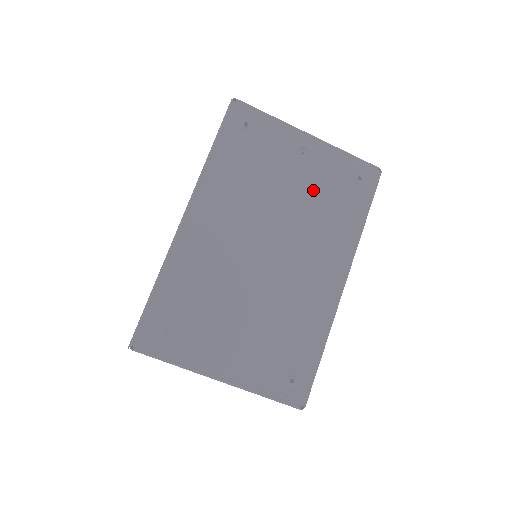
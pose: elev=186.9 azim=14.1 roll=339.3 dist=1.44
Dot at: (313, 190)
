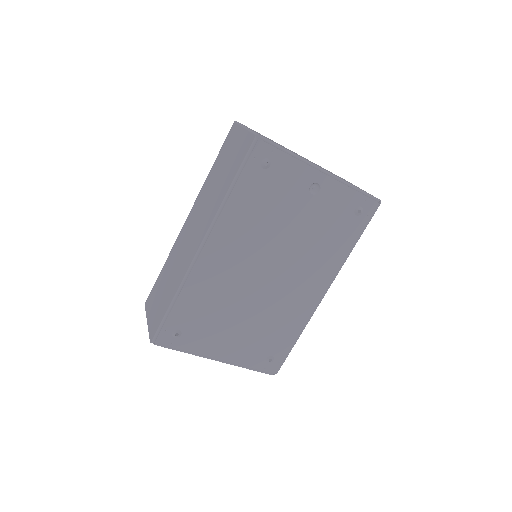
Dot at: (316, 222)
